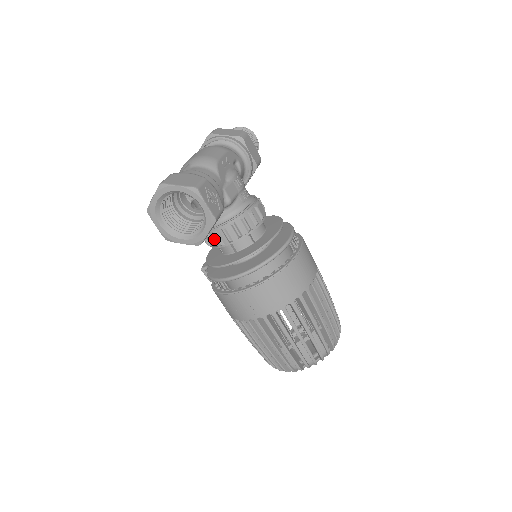
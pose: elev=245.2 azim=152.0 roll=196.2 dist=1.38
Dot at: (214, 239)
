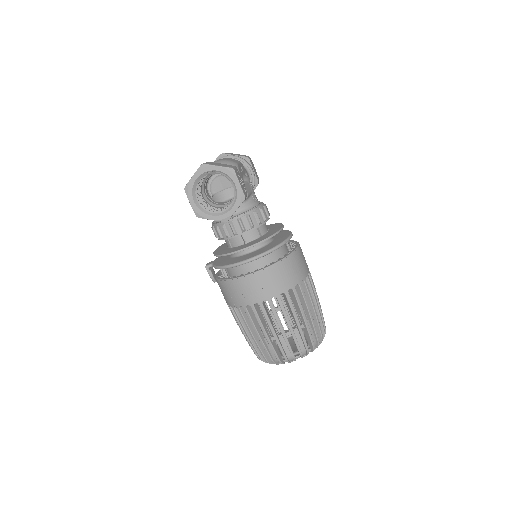
Dot at: (229, 229)
